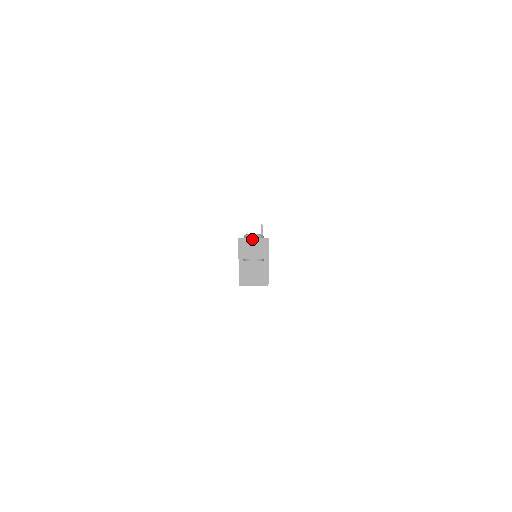
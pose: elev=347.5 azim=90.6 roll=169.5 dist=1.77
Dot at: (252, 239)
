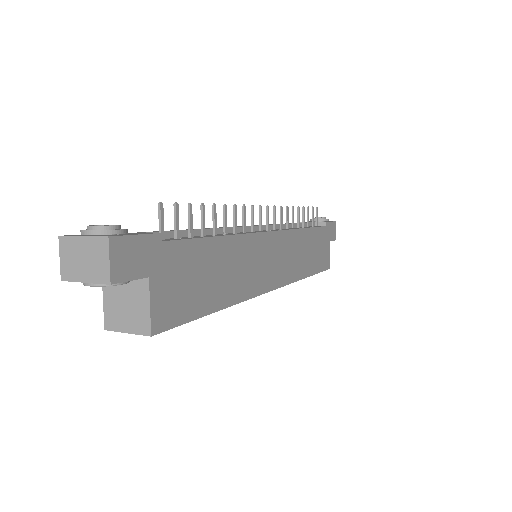
Dot at: (80, 239)
